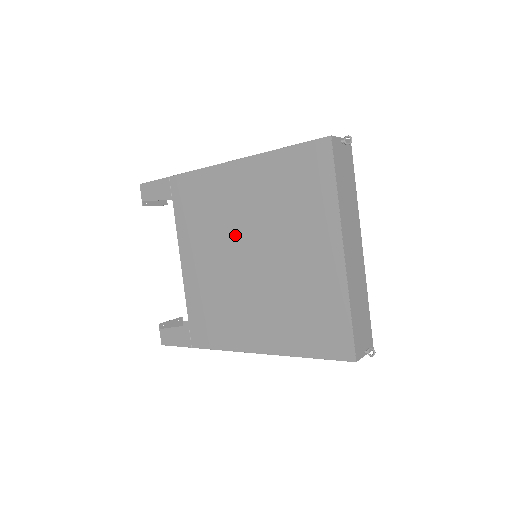
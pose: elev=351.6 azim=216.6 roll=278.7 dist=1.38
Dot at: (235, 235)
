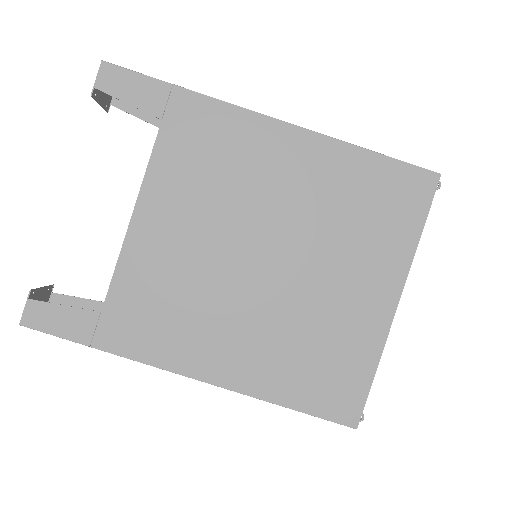
Dot at: (255, 221)
